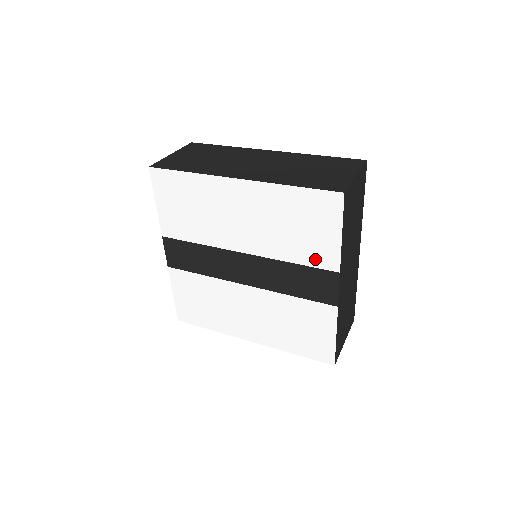
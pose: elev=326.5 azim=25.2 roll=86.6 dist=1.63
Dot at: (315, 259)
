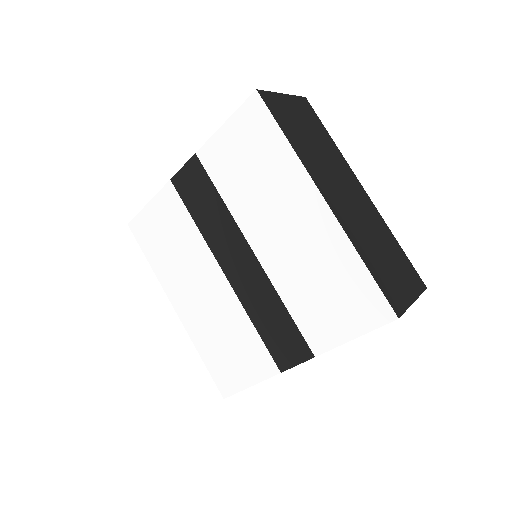
Dot at: (308, 326)
